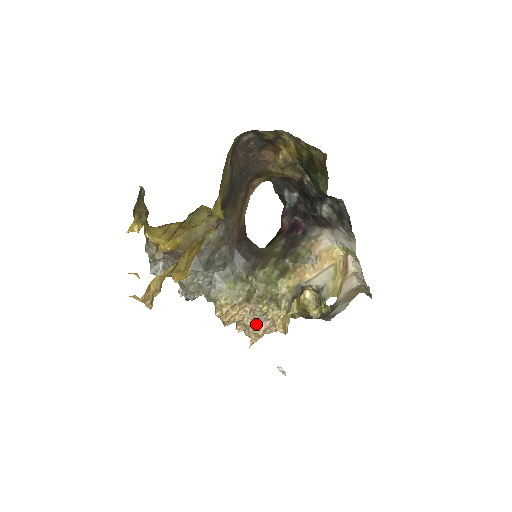
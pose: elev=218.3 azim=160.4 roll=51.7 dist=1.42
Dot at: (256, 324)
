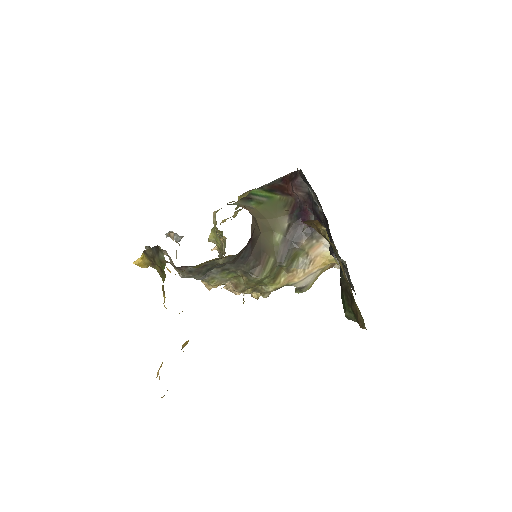
Dot at: (235, 291)
